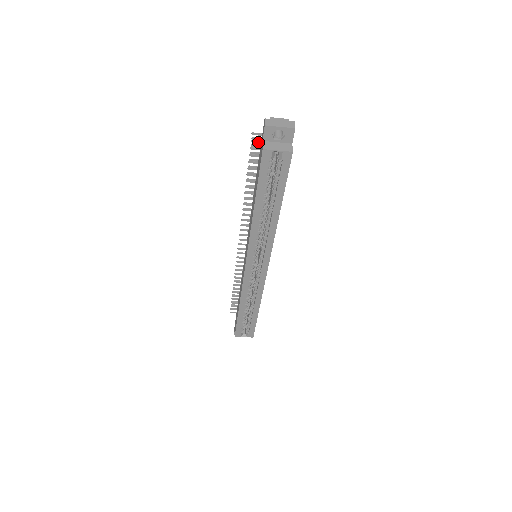
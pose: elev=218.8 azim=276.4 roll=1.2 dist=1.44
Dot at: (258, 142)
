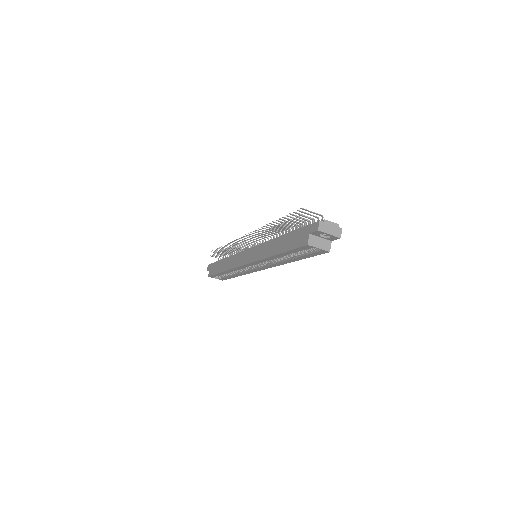
Dot at: (302, 212)
